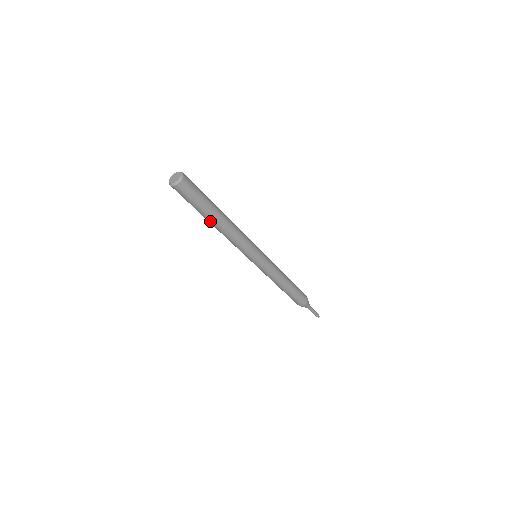
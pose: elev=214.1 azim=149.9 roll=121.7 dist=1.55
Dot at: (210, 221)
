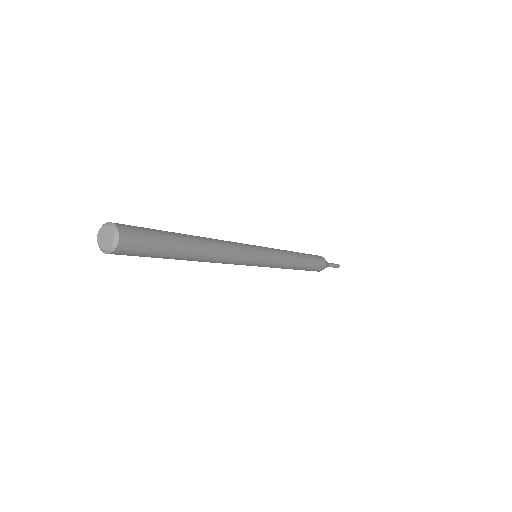
Dot at: (187, 259)
